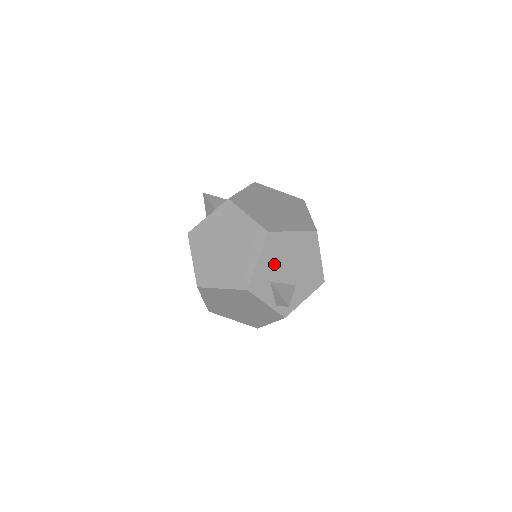
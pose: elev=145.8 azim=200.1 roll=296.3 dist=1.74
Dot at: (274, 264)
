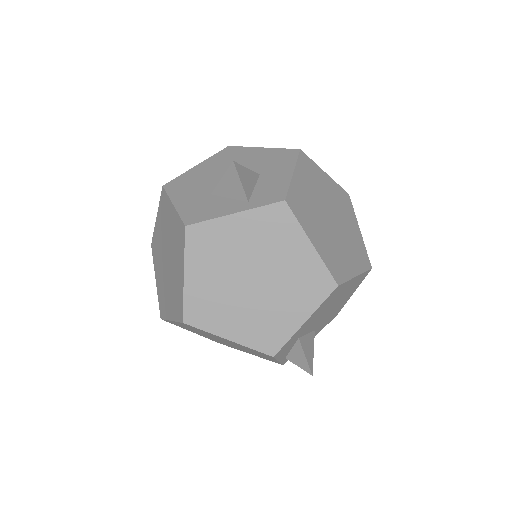
Dot at: (315, 318)
